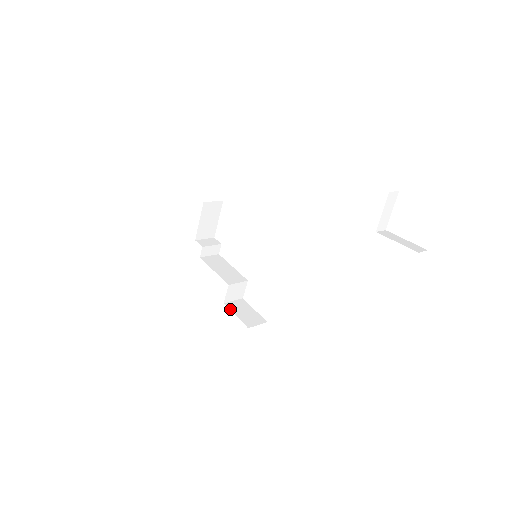
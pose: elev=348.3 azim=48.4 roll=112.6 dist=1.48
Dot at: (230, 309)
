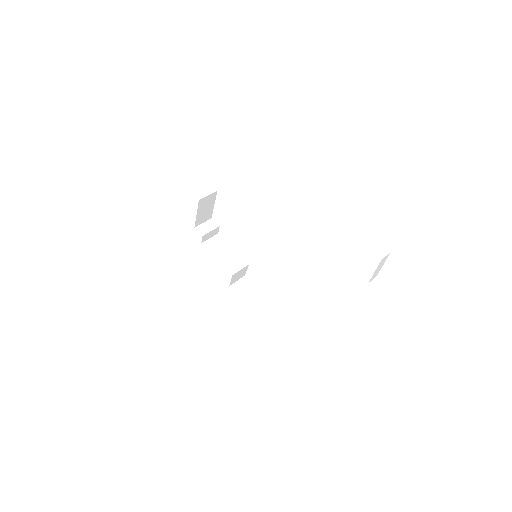
Dot at: (236, 292)
